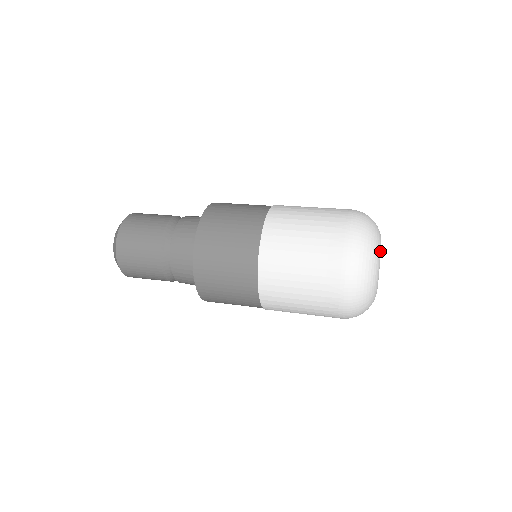
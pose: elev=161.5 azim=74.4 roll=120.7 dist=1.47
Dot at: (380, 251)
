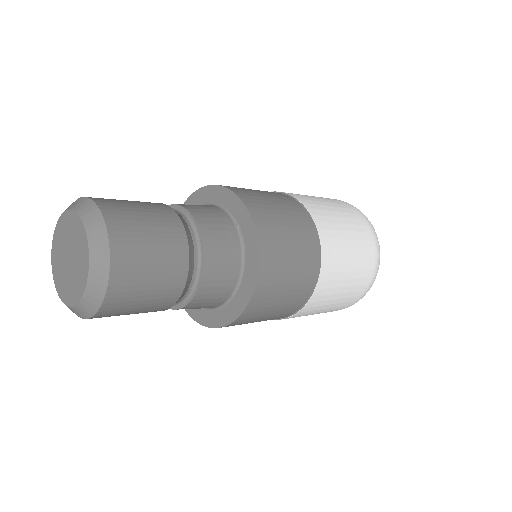
Dot at: occluded
